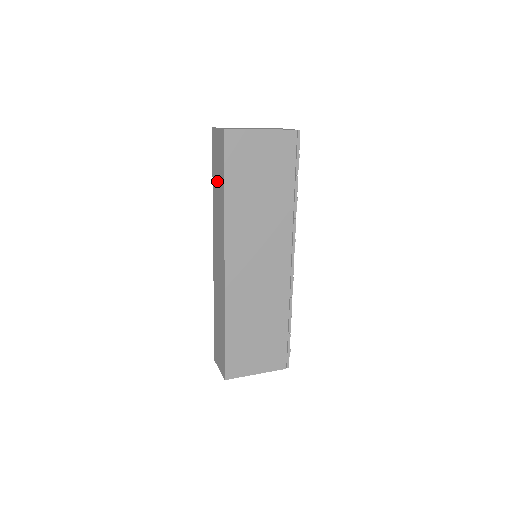
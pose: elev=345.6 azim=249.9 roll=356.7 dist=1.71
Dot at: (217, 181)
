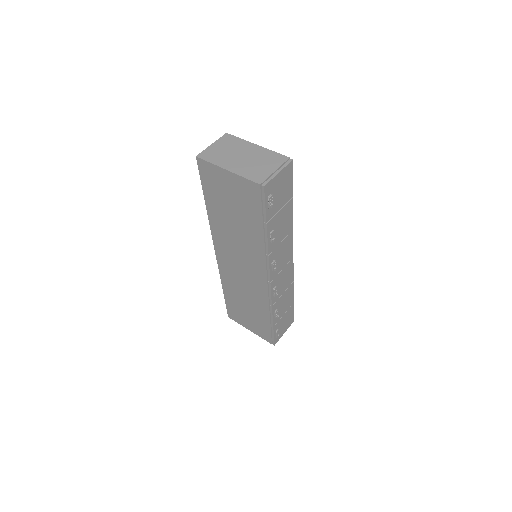
Dot at: occluded
